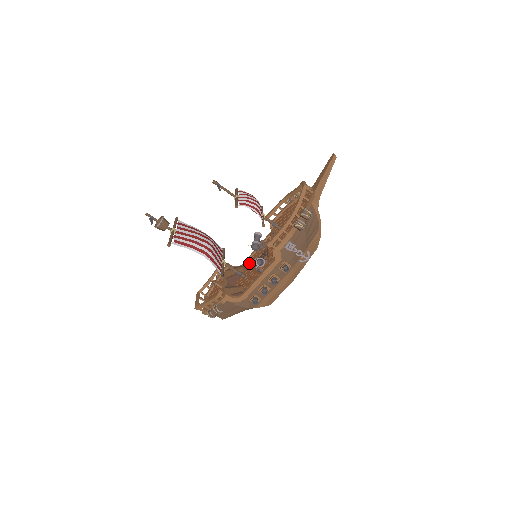
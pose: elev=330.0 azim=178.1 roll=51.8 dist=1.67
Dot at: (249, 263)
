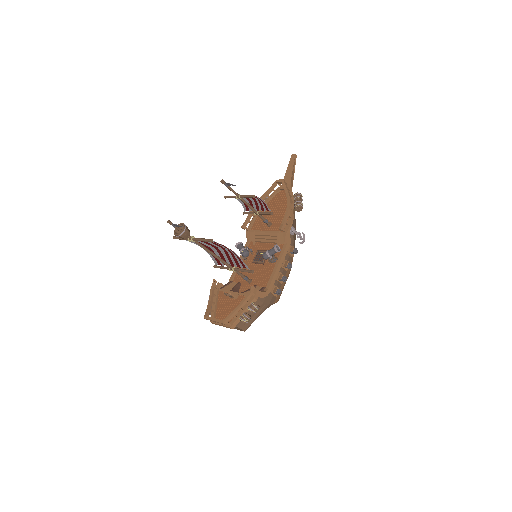
Dot at: occluded
